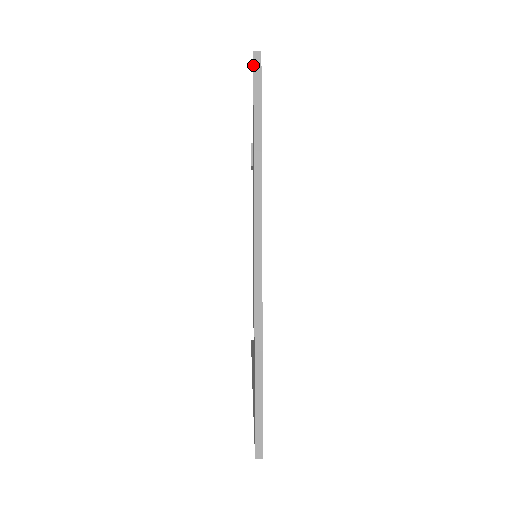
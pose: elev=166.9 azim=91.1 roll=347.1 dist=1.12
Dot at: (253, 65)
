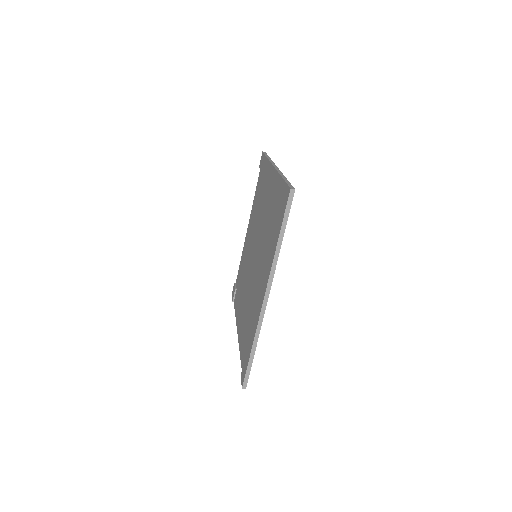
Dot at: (263, 152)
